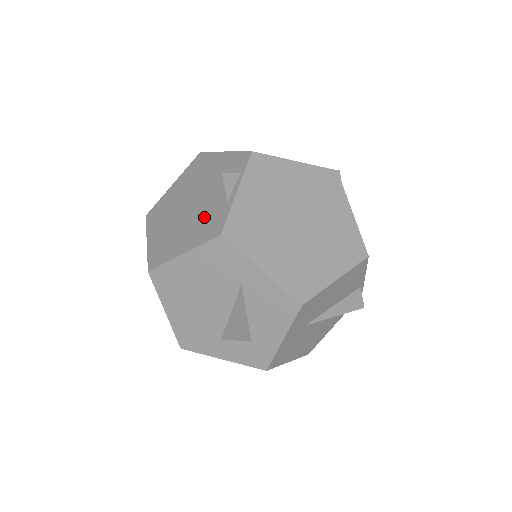
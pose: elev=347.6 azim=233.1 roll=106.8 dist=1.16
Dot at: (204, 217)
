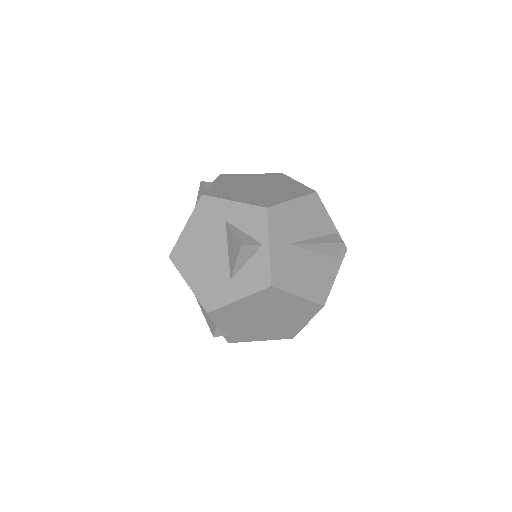
Dot at: occluded
